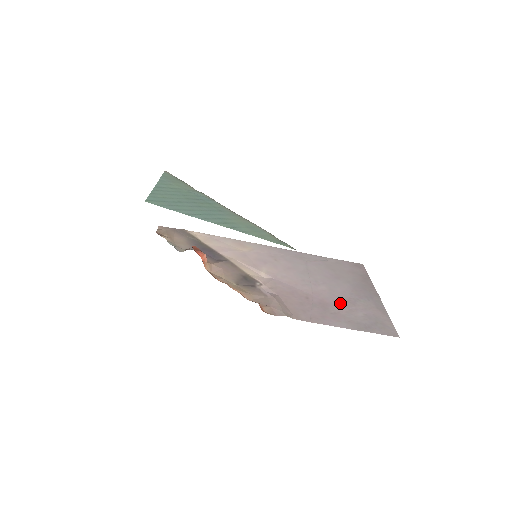
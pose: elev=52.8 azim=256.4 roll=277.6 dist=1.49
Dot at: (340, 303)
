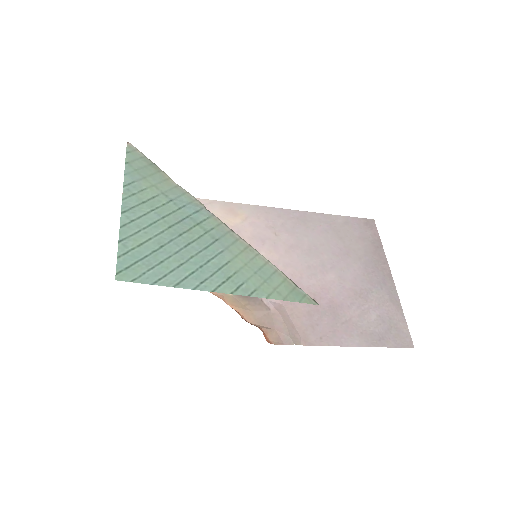
Dot at: (351, 301)
